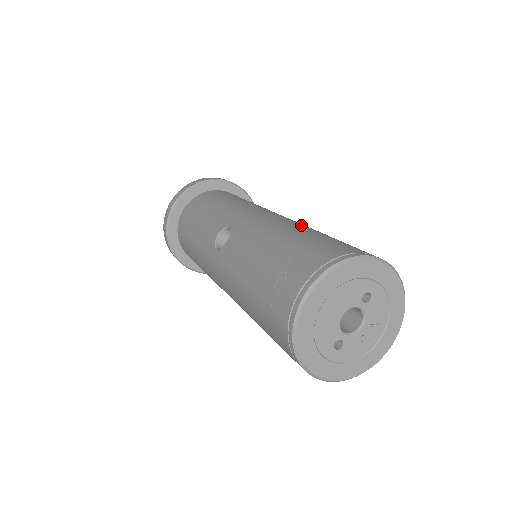
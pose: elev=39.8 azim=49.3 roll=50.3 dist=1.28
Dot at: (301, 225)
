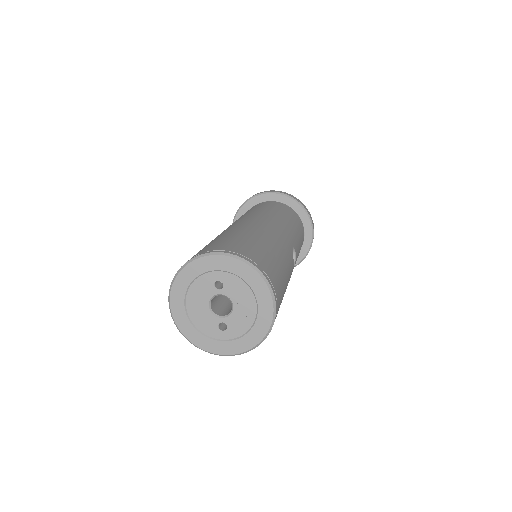
Dot at: (225, 232)
